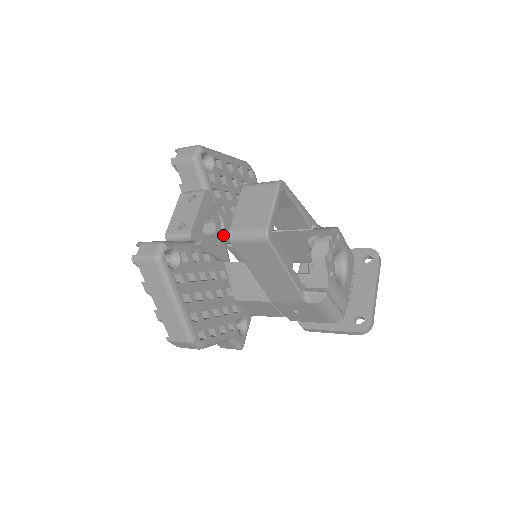
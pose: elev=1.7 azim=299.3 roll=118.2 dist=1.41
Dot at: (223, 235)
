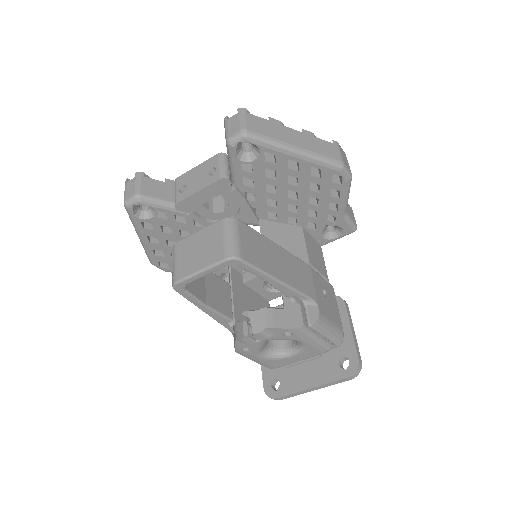
Dot at: occluded
